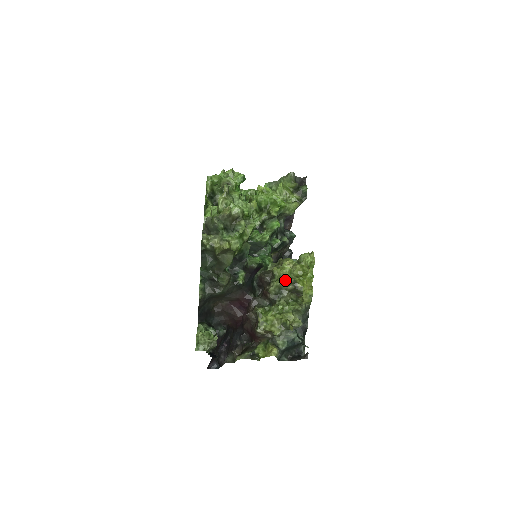
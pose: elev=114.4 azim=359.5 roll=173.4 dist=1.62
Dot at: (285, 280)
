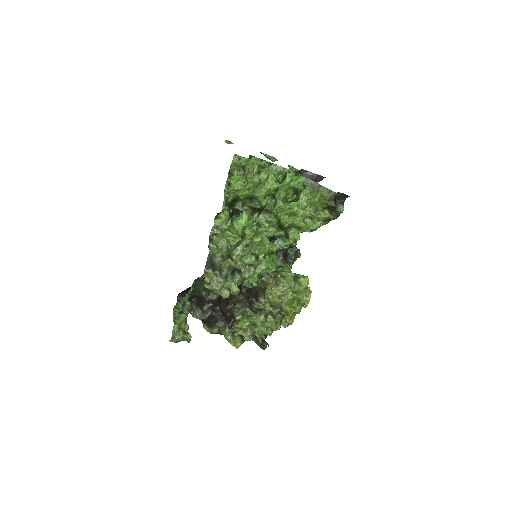
Dot at: (273, 305)
